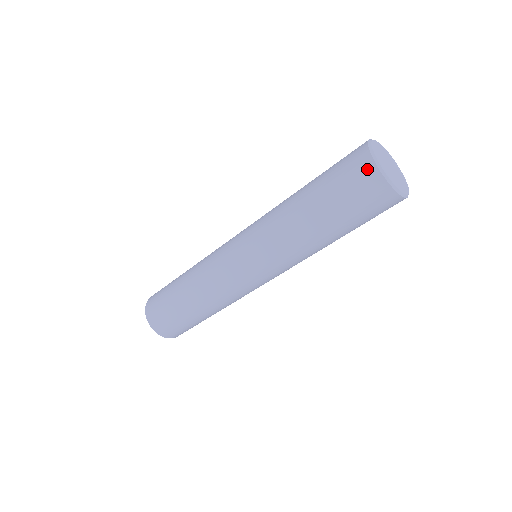
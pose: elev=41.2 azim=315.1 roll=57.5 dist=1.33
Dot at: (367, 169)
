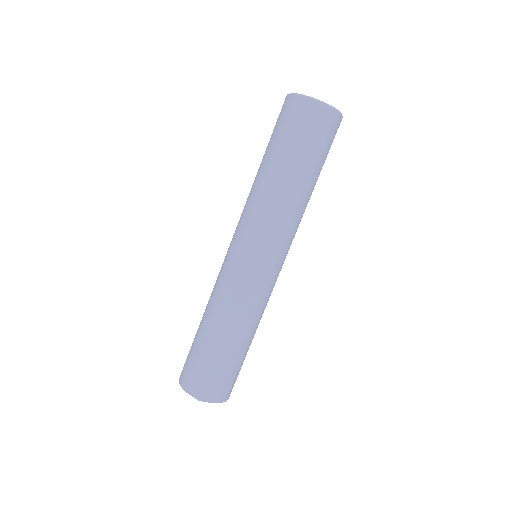
Dot at: occluded
